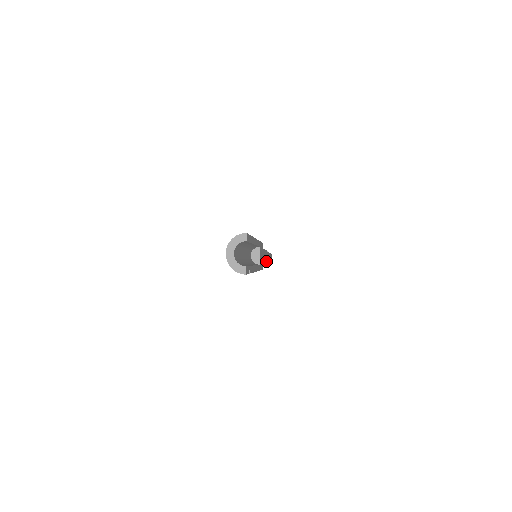
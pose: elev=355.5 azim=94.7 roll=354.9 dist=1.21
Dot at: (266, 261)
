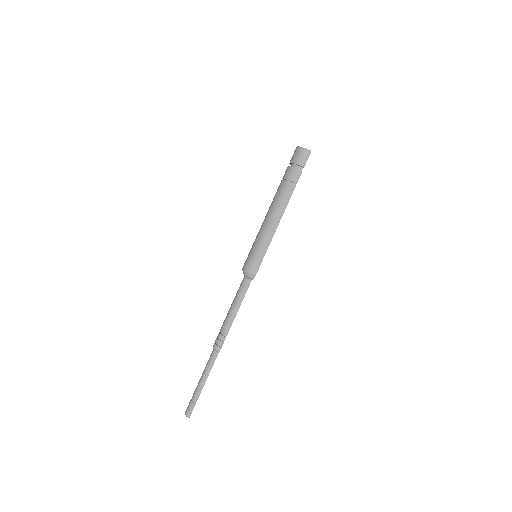
Dot at: (230, 326)
